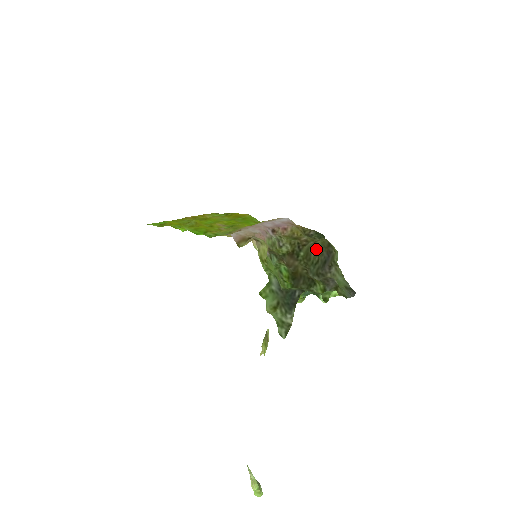
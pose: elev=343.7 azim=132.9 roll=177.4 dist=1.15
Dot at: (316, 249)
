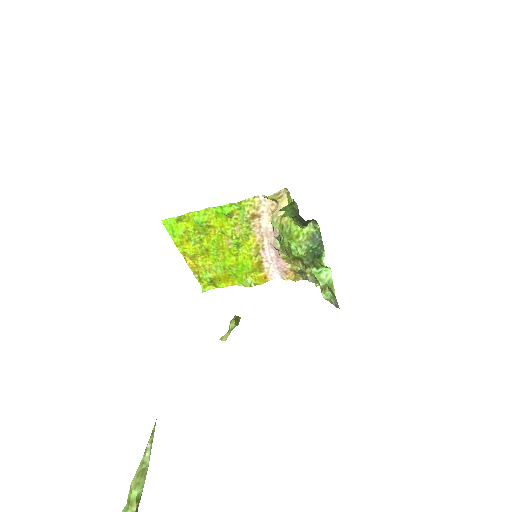
Dot at: occluded
